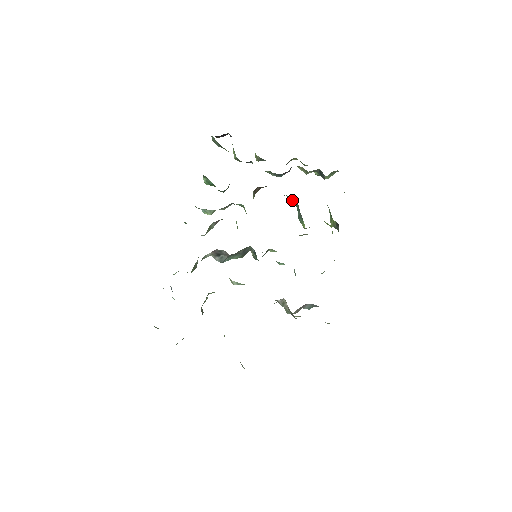
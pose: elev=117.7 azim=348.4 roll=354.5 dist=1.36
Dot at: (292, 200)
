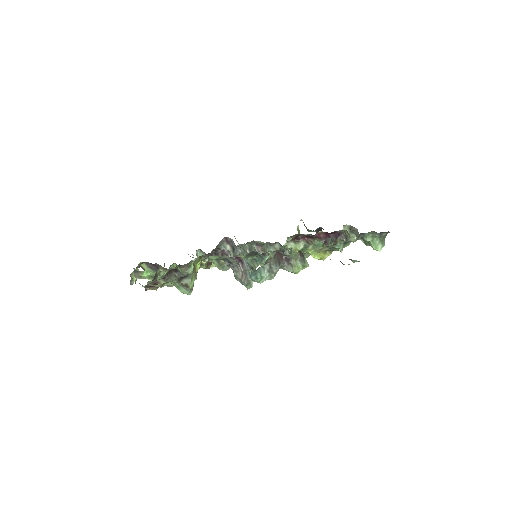
Dot at: occluded
